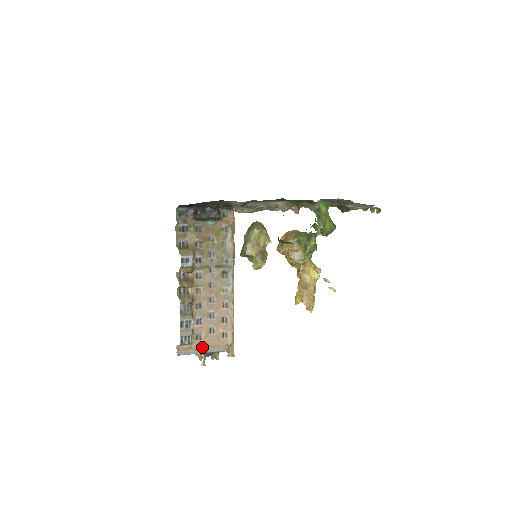
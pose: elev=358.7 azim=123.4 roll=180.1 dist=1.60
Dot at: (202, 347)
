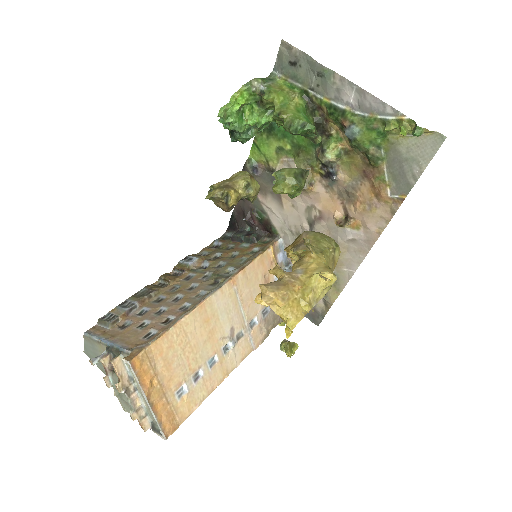
Dot at: (114, 336)
